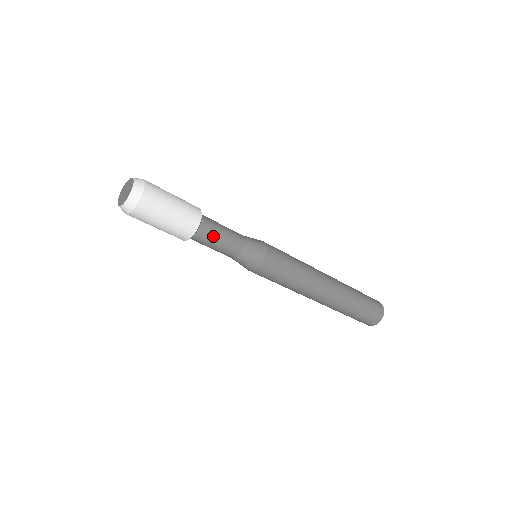
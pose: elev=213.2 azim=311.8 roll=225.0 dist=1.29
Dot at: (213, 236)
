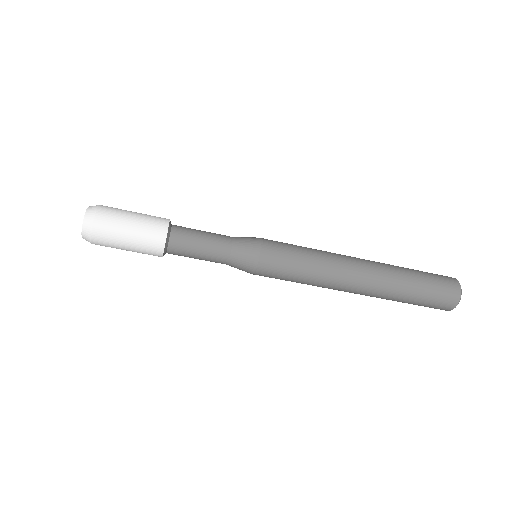
Dot at: (188, 250)
